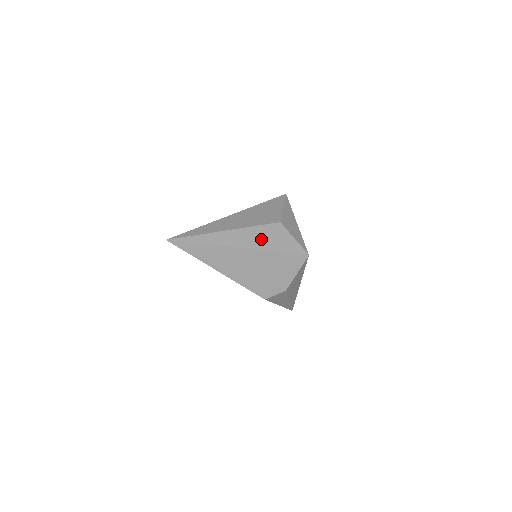
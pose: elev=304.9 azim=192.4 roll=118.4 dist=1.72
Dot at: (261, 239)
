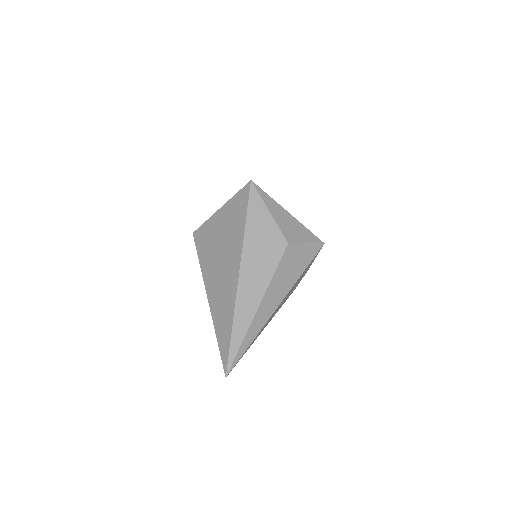
Dot at: (285, 279)
